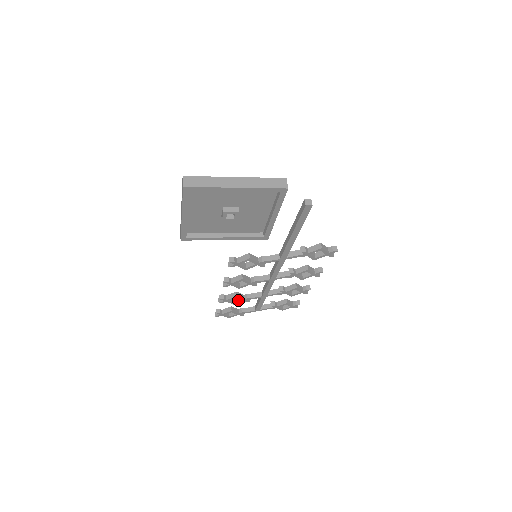
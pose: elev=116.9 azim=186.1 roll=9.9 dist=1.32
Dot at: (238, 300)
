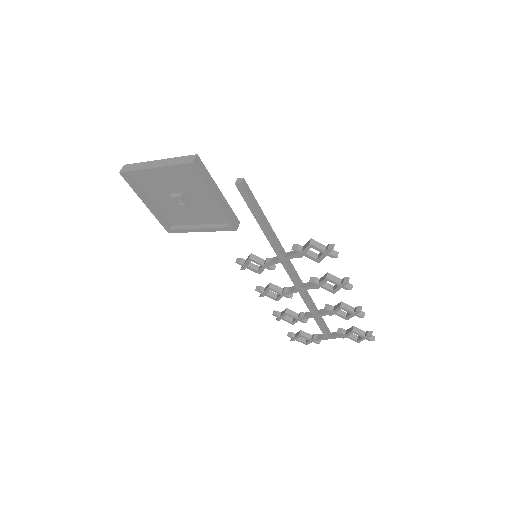
Dot at: (294, 319)
